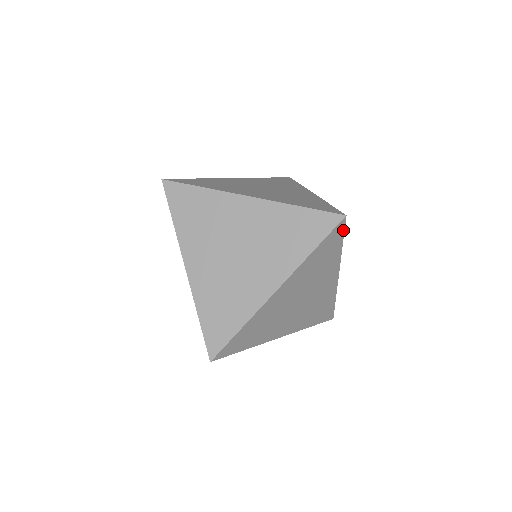
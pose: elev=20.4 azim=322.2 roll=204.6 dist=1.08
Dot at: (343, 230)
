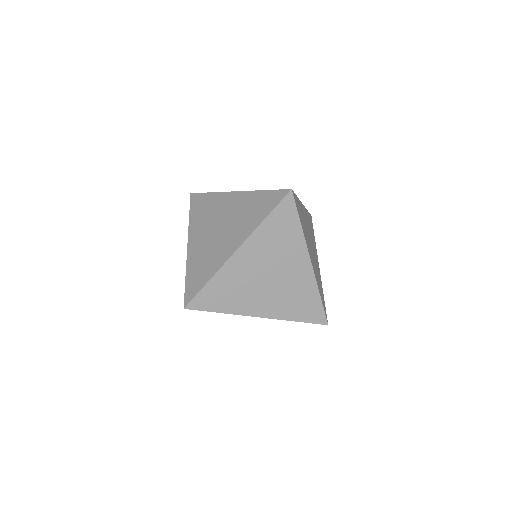
Dot at: (294, 205)
